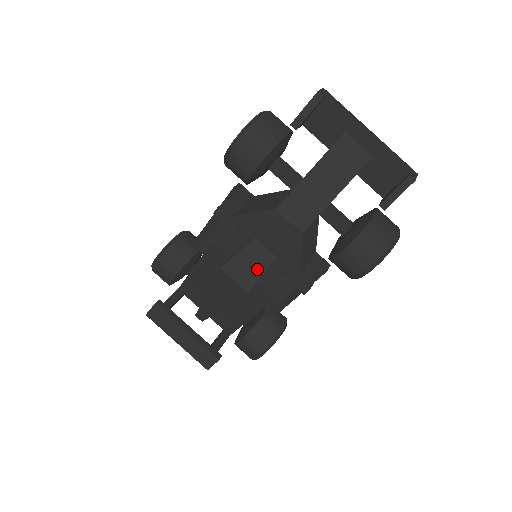
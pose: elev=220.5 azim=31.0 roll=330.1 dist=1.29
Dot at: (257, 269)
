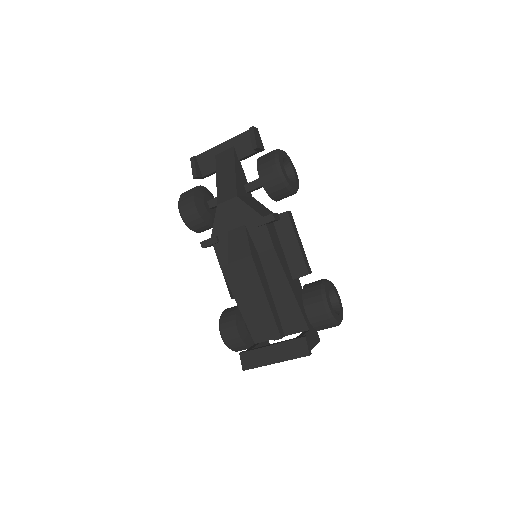
Dot at: (243, 241)
